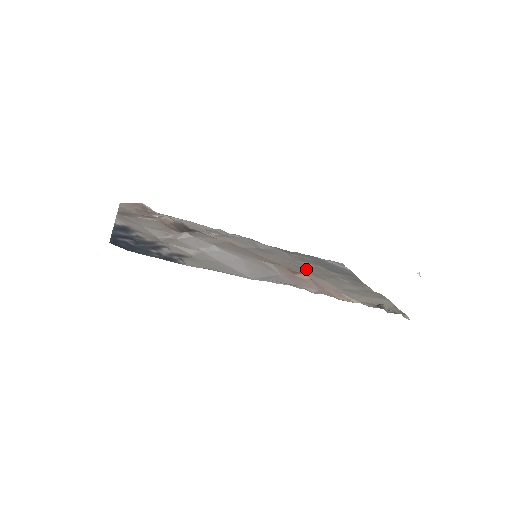
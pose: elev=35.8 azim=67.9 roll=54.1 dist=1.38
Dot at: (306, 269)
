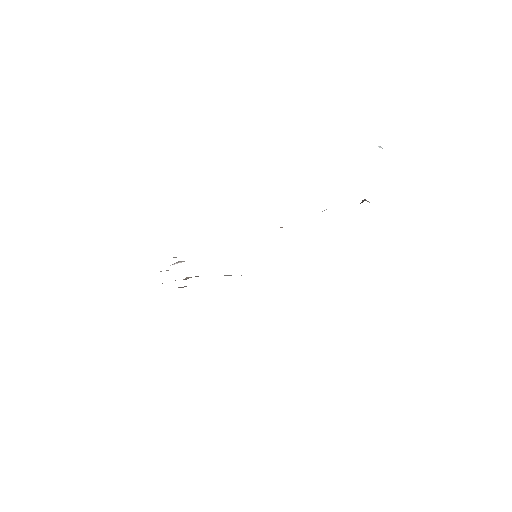
Dot at: occluded
